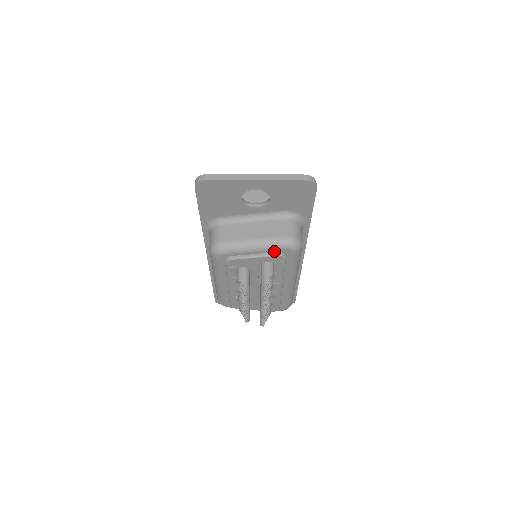
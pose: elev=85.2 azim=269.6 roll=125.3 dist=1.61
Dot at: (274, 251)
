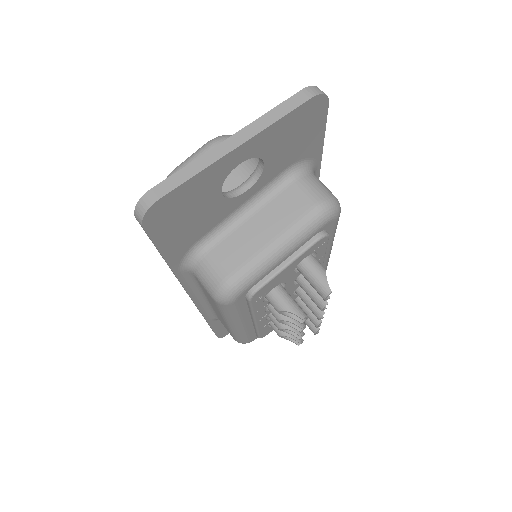
Dot at: (311, 237)
